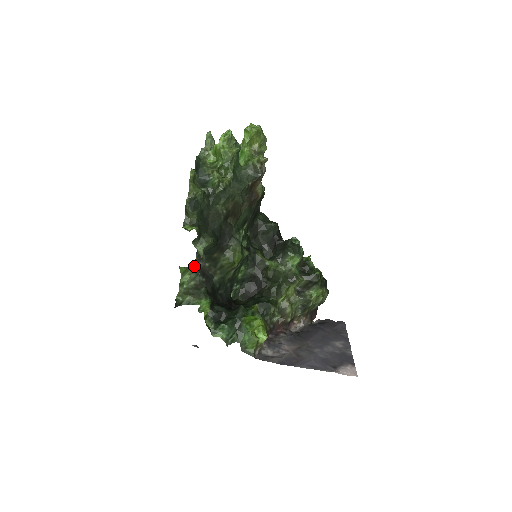
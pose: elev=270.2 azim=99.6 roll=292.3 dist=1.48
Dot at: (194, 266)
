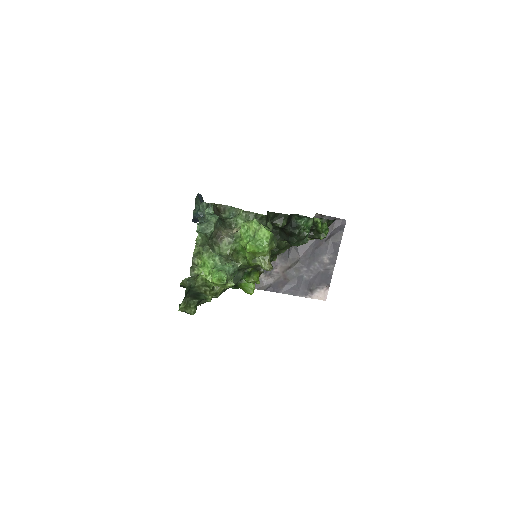
Dot at: occluded
